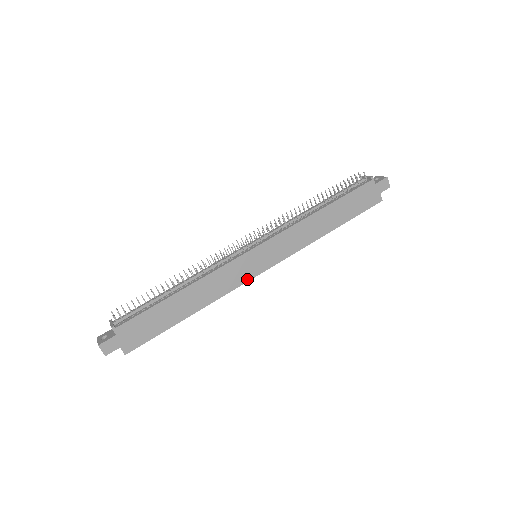
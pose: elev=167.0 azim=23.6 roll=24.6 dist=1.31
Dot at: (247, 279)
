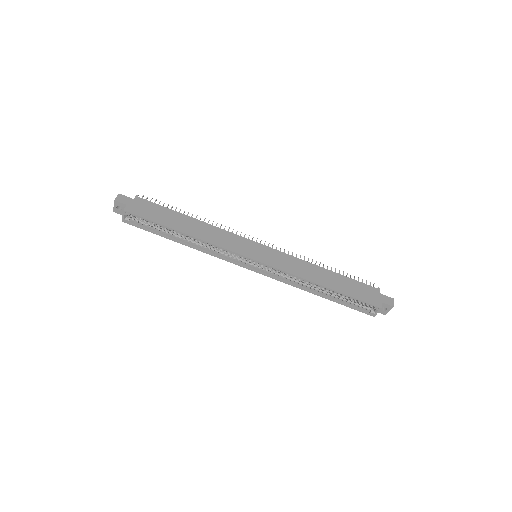
Dot at: (239, 252)
